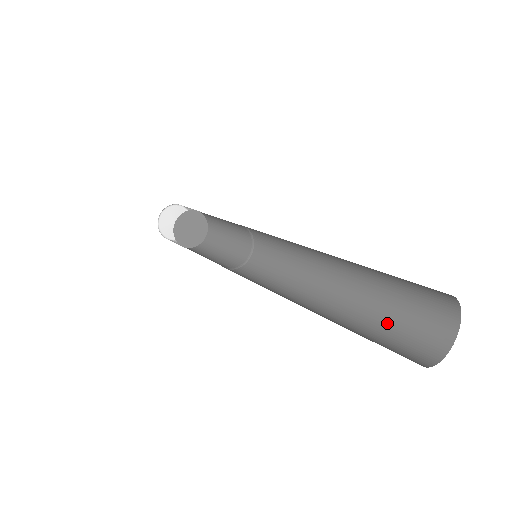
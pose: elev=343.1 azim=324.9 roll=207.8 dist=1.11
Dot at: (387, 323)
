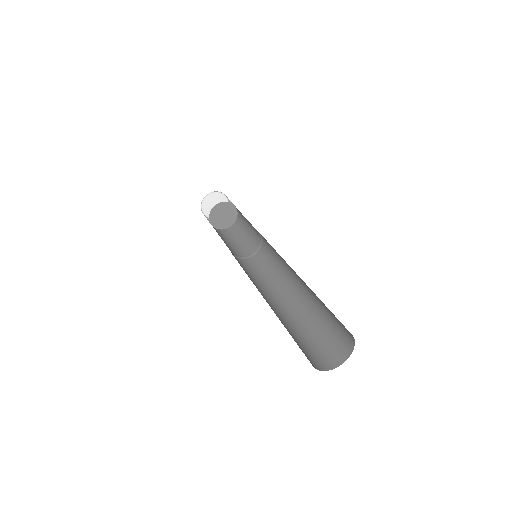
Dot at: (321, 329)
